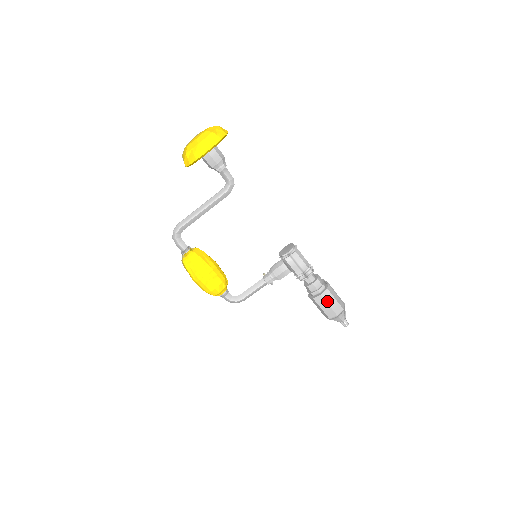
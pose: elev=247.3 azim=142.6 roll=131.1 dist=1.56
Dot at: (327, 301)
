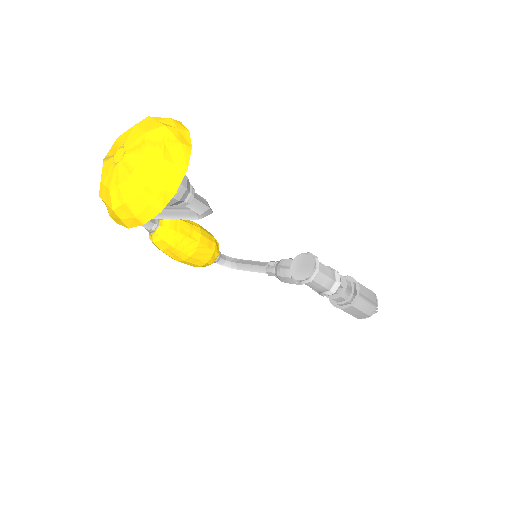
Dot at: (348, 312)
